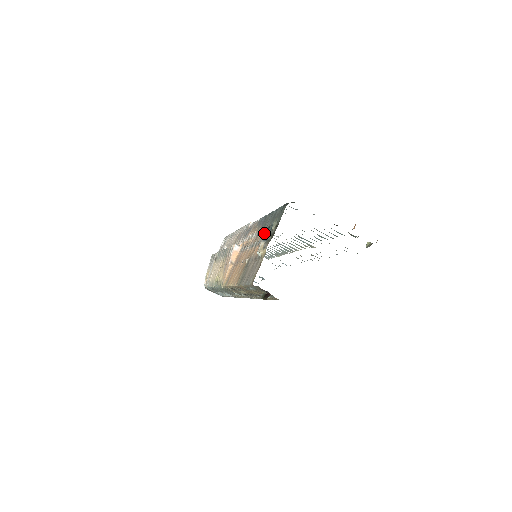
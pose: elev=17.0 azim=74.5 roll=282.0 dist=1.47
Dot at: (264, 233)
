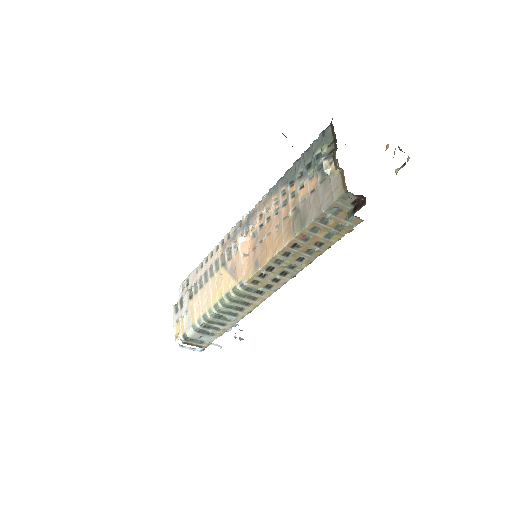
Dot at: (303, 174)
